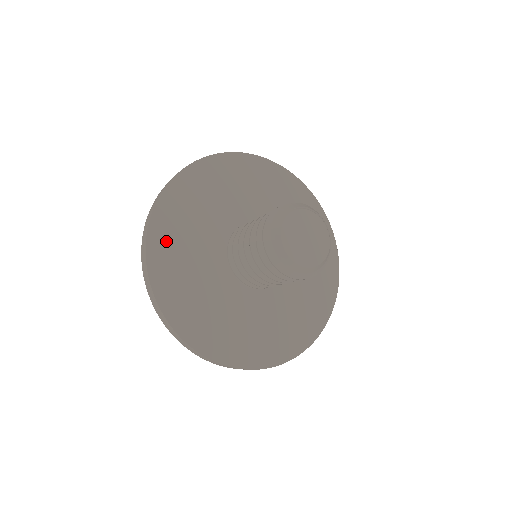
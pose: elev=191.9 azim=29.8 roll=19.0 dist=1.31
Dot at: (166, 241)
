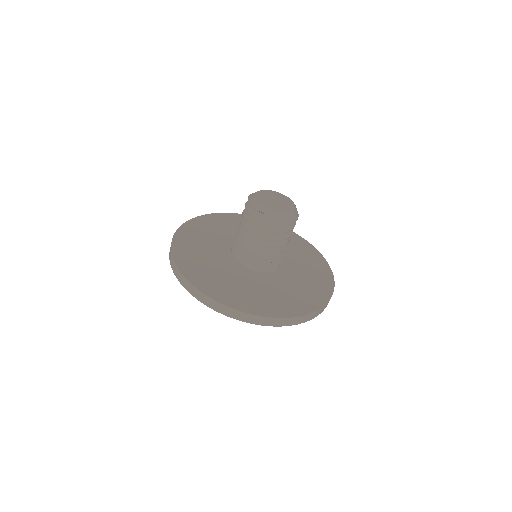
Dot at: (211, 285)
